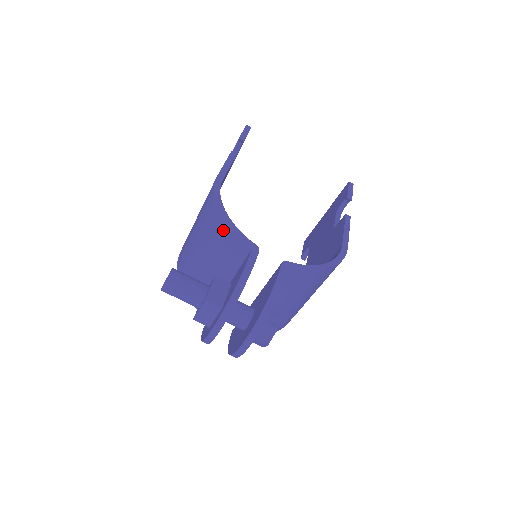
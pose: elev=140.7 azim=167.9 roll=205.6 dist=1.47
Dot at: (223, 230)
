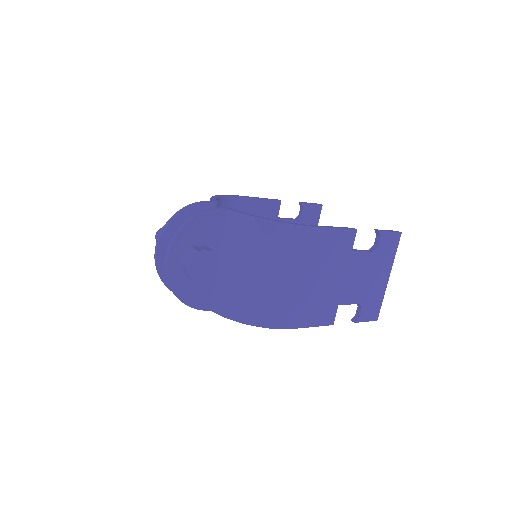
Dot at: occluded
